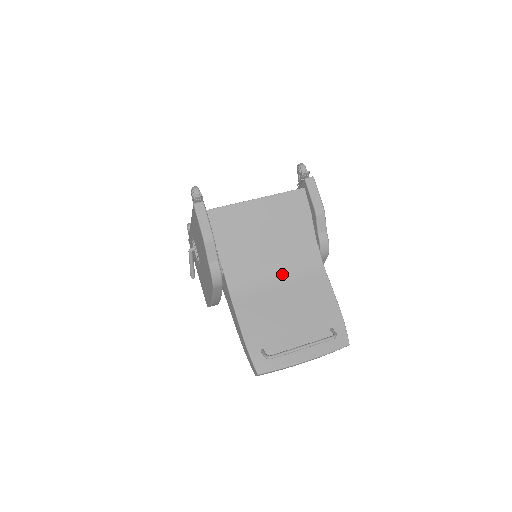
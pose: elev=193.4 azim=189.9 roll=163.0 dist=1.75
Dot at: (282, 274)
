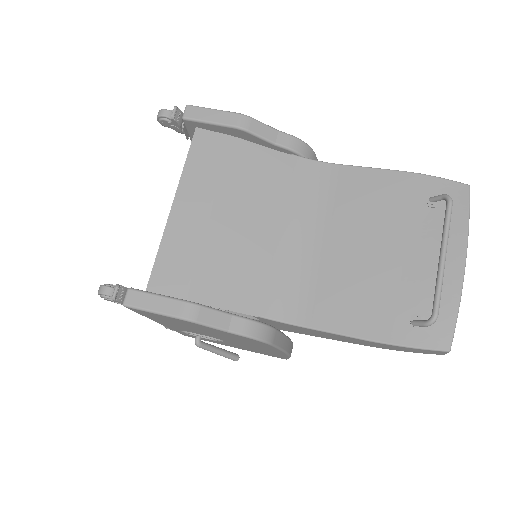
Dot at: (306, 229)
